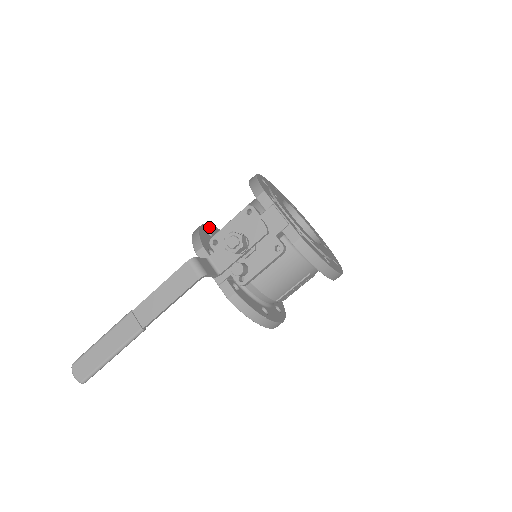
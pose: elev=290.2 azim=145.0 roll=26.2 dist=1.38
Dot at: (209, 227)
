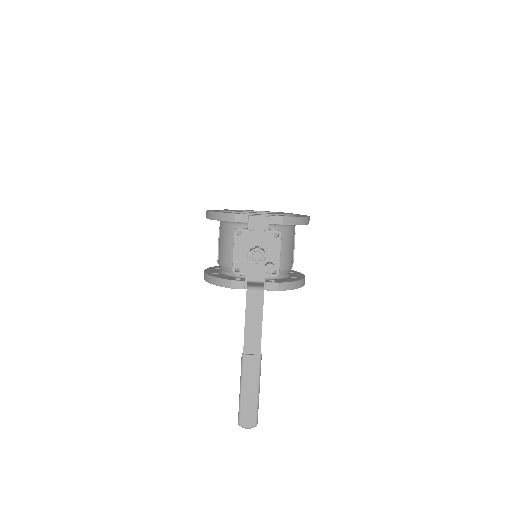
Dot at: (207, 271)
